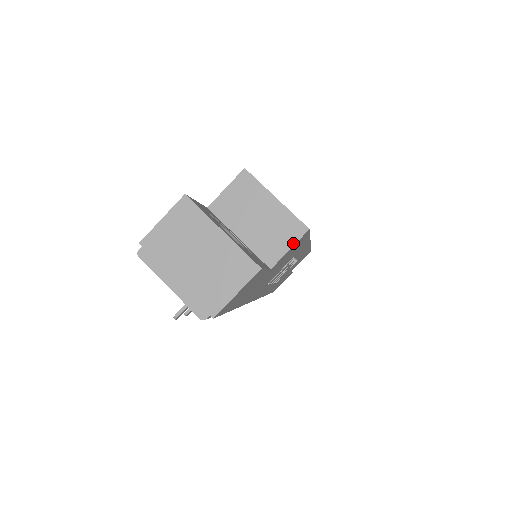
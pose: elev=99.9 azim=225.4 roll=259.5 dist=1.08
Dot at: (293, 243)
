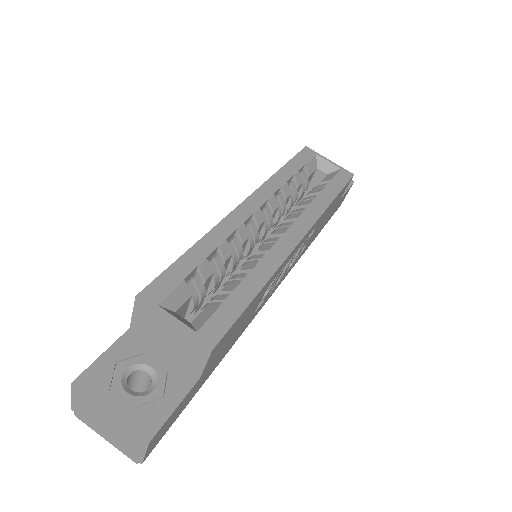
Dot at: (205, 360)
